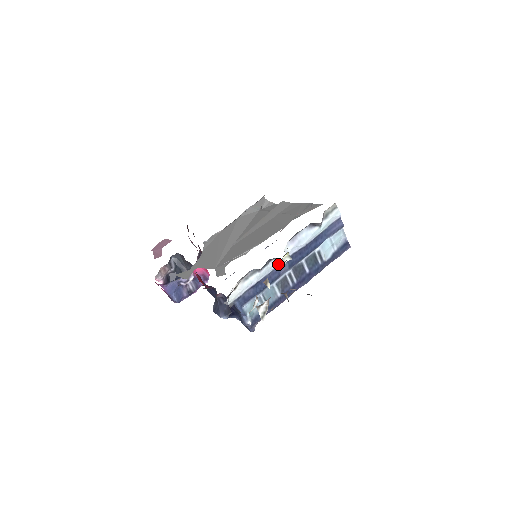
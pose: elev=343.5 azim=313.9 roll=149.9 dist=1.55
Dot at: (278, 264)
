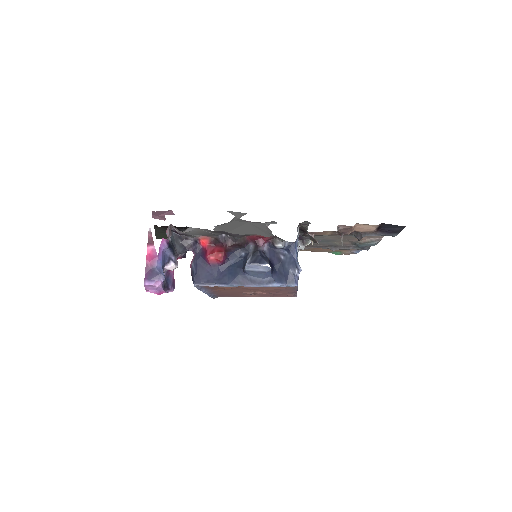
Dot at: occluded
